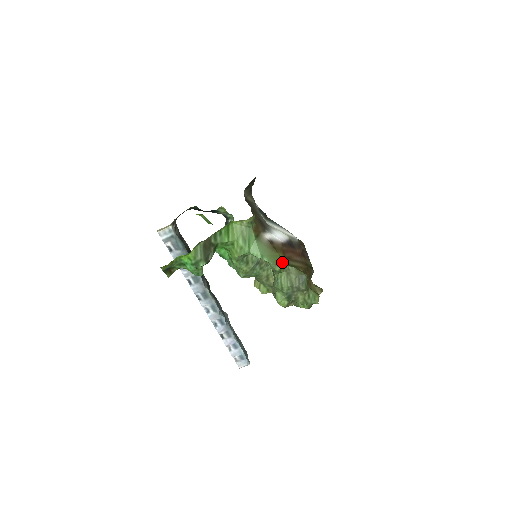
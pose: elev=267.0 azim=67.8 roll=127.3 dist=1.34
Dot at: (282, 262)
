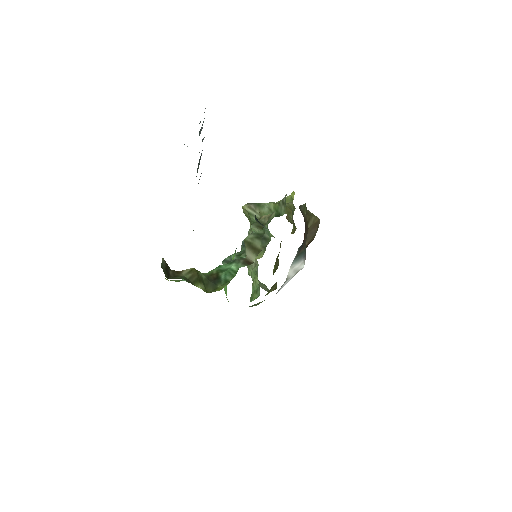
Dot at: occluded
